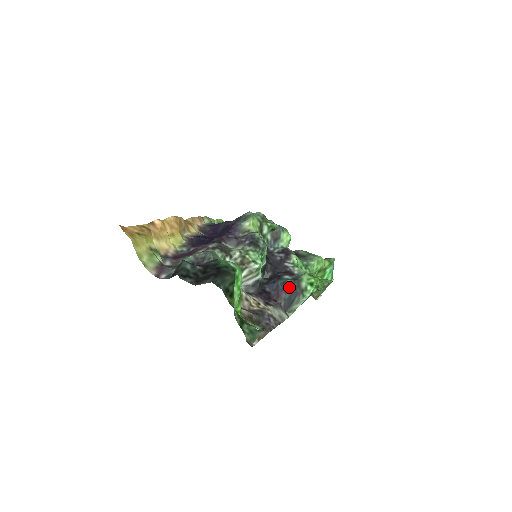
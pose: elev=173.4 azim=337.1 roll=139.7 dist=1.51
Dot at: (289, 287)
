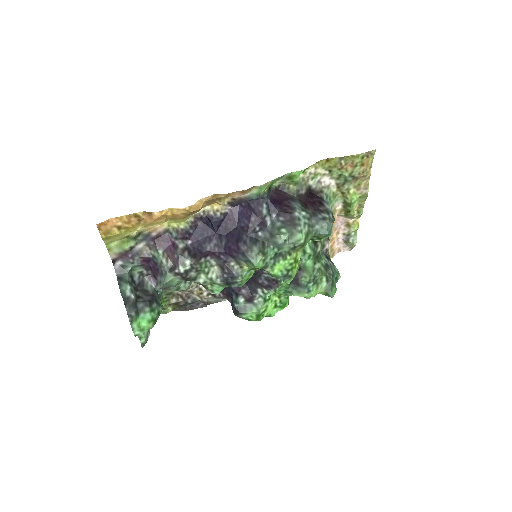
Dot at: (233, 307)
